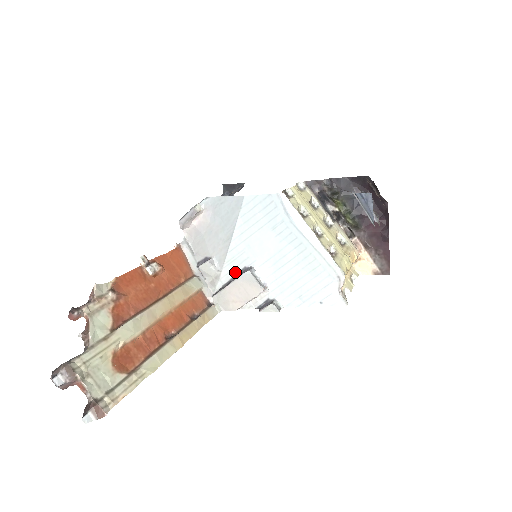
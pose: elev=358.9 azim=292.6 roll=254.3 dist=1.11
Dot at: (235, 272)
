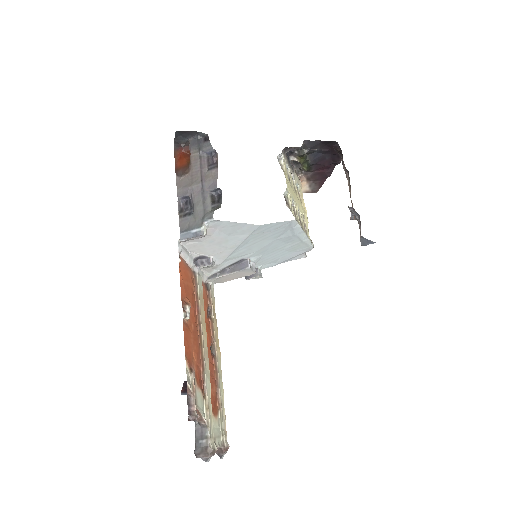
Dot at: (232, 263)
